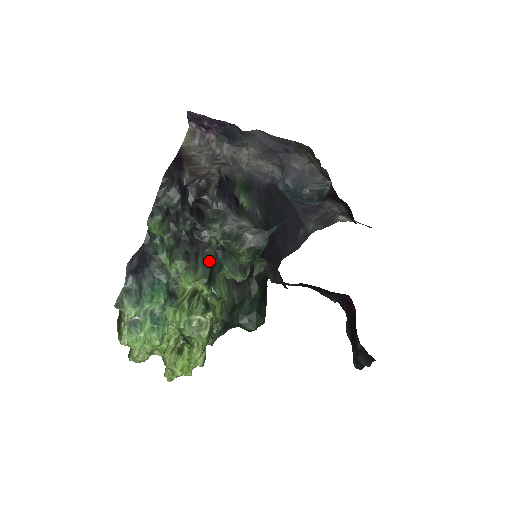
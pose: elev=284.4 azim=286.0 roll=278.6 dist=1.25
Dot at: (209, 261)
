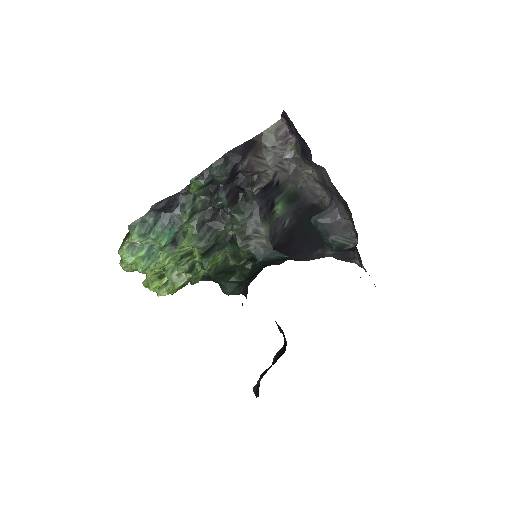
Dot at: (216, 239)
